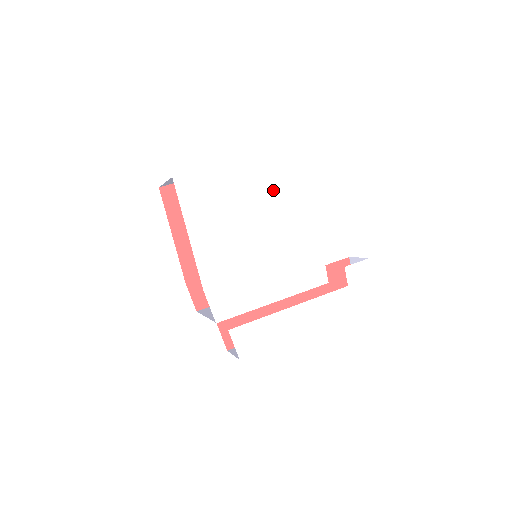
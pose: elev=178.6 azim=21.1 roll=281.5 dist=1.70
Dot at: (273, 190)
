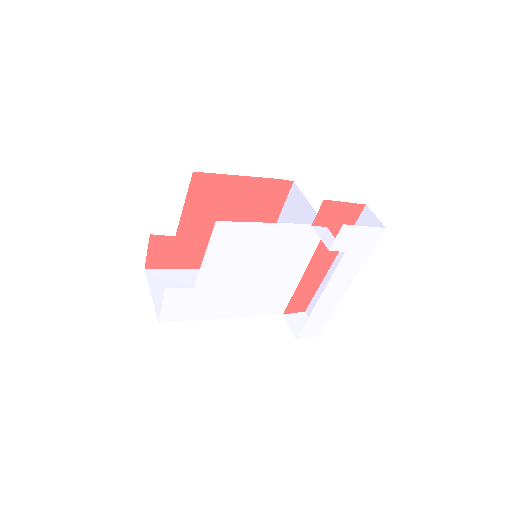
Dot at: (214, 252)
